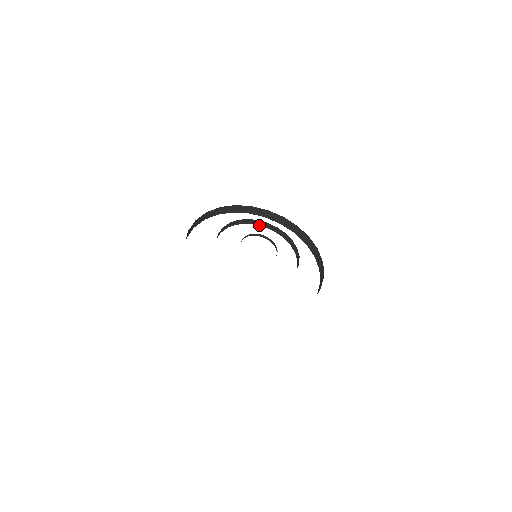
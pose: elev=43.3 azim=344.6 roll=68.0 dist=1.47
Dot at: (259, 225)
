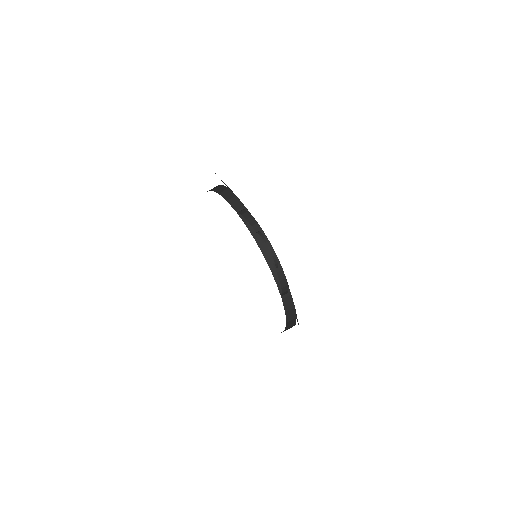
Dot at: (265, 246)
